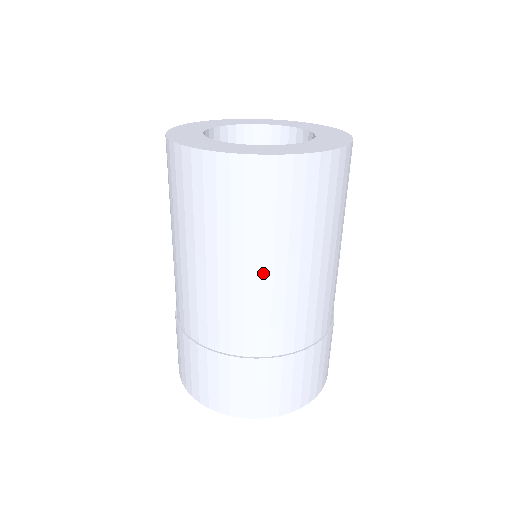
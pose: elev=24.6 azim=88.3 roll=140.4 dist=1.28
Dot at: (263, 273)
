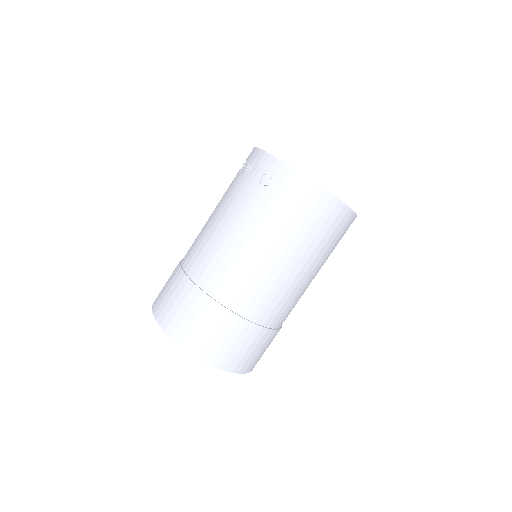
Dot at: (311, 275)
